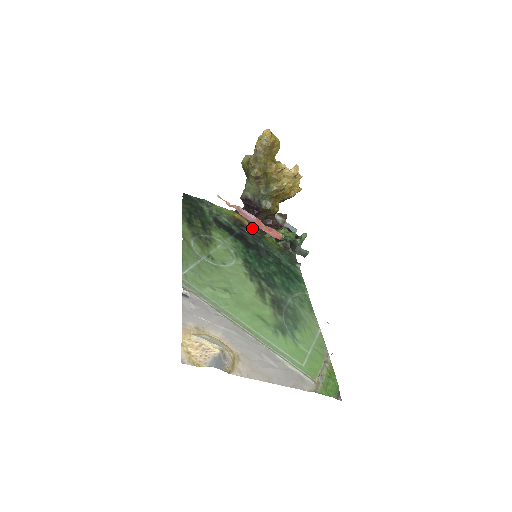
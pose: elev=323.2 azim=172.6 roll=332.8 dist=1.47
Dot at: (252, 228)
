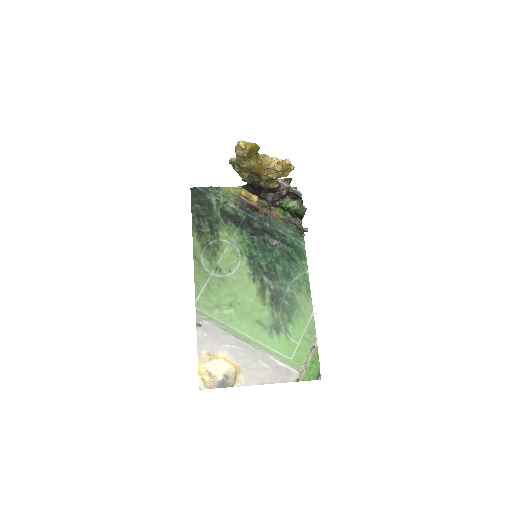
Dot at: (256, 210)
